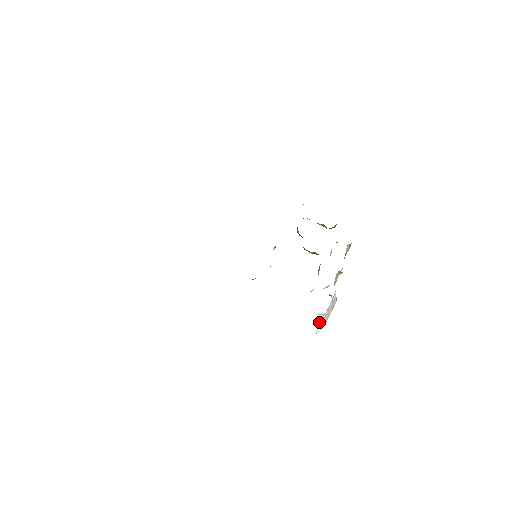
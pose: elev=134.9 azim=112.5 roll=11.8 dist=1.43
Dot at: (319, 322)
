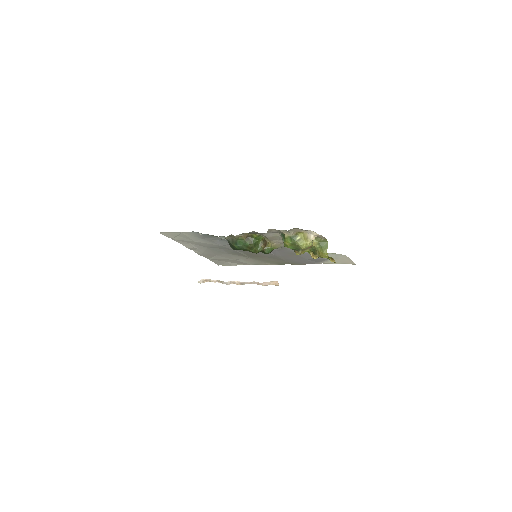
Dot at: occluded
